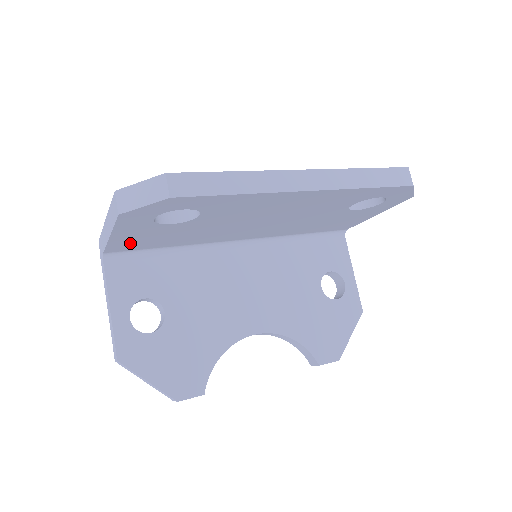
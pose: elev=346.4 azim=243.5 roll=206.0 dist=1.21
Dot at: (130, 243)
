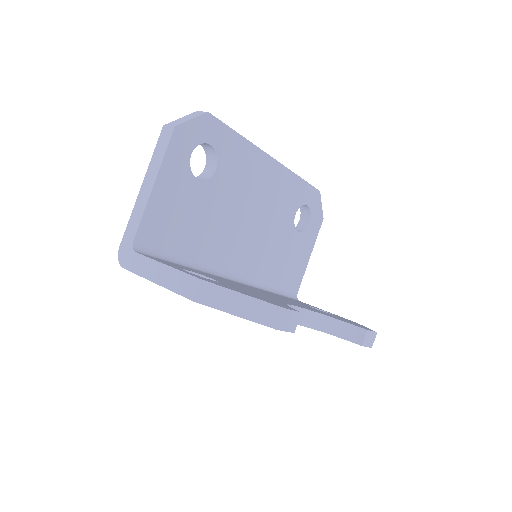
Dot at: (160, 220)
